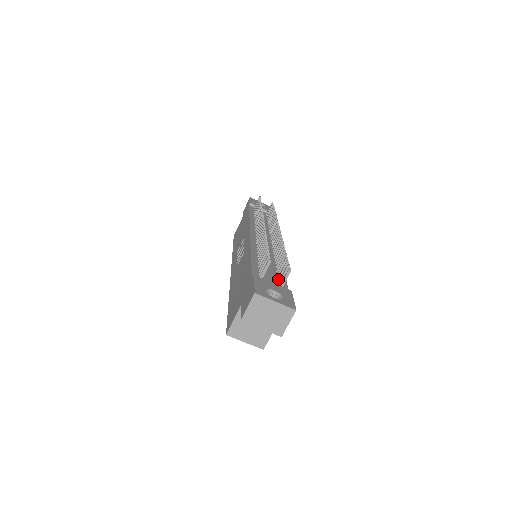
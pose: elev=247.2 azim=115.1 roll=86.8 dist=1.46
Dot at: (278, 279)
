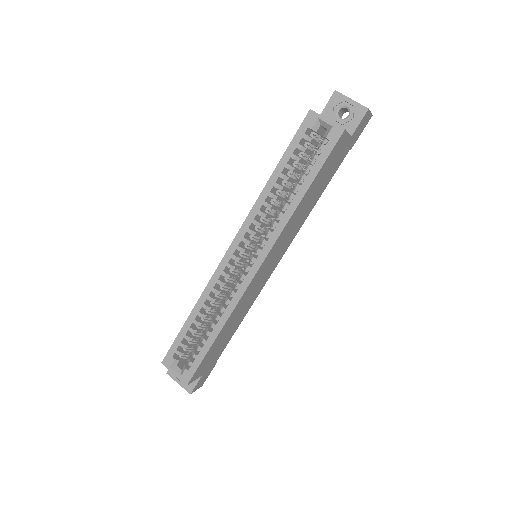
Dot at: occluded
